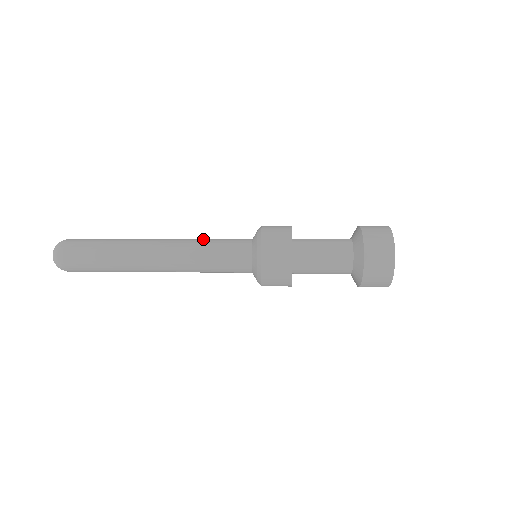
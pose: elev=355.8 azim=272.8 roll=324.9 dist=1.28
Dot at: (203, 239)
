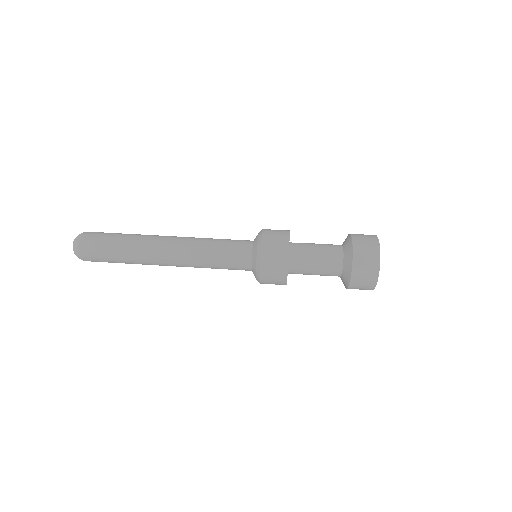
Dot at: (207, 247)
